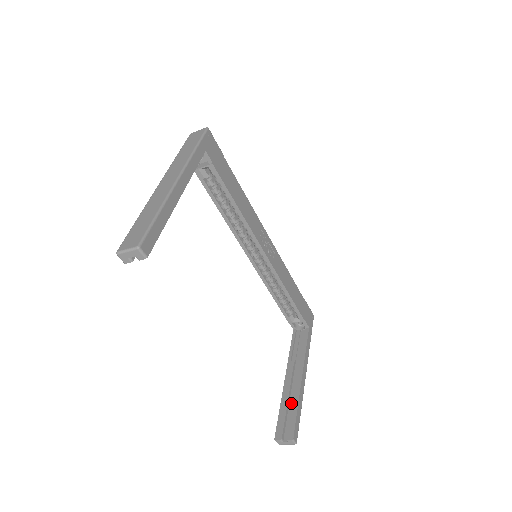
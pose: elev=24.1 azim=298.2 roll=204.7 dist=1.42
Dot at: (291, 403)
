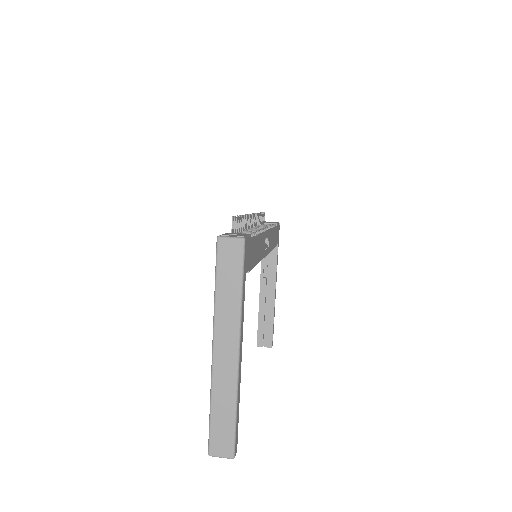
Dot at: (268, 318)
